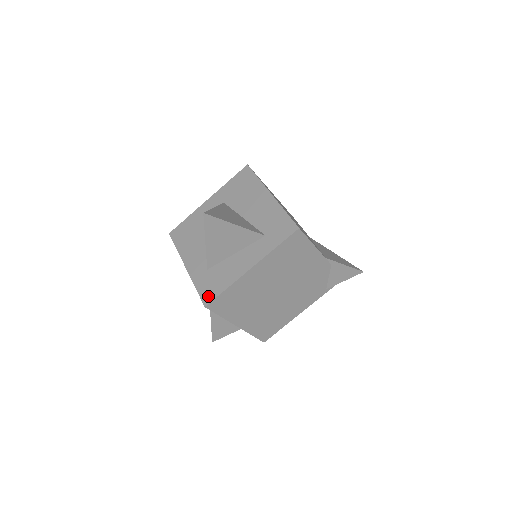
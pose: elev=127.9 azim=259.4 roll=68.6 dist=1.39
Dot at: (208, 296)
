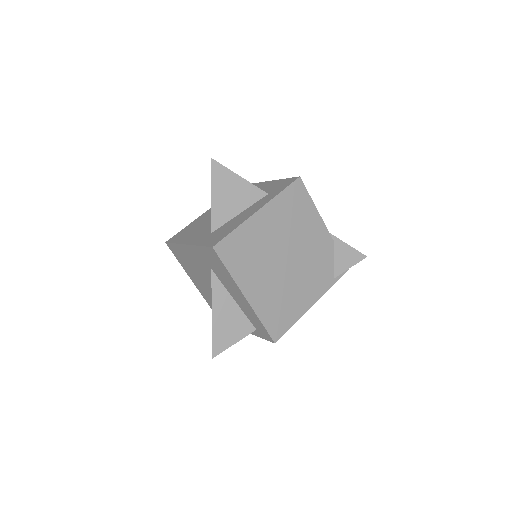
Dot at: (215, 241)
